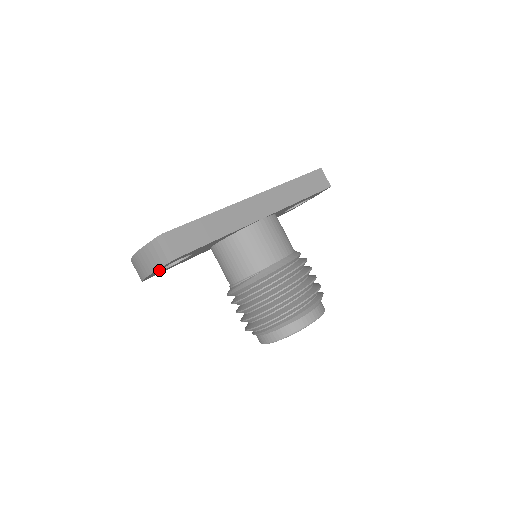
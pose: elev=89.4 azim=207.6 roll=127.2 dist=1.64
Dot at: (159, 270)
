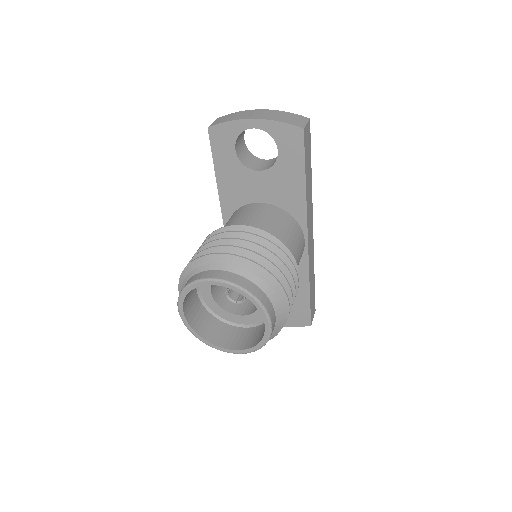
Dot at: (237, 139)
